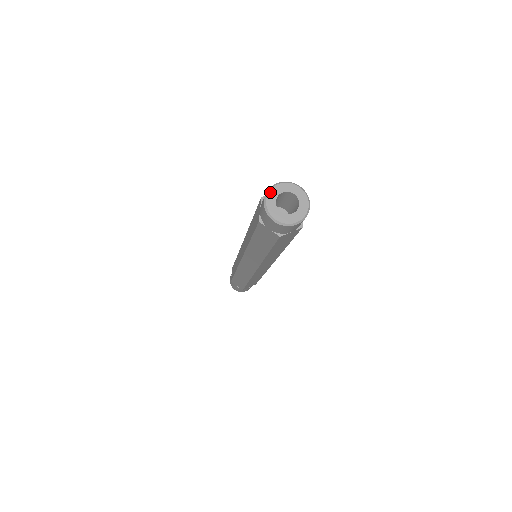
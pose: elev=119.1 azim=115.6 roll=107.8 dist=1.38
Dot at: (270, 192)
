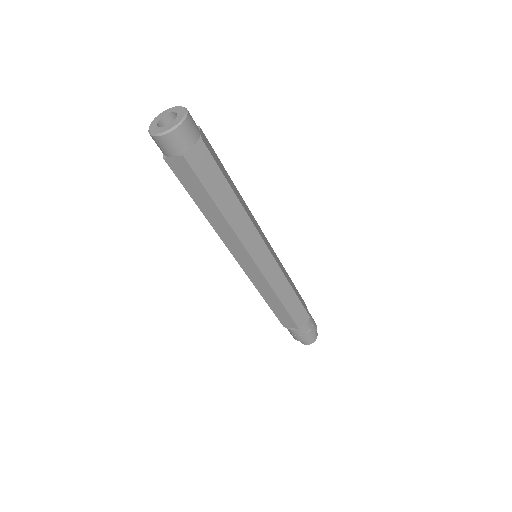
Dot at: (151, 123)
